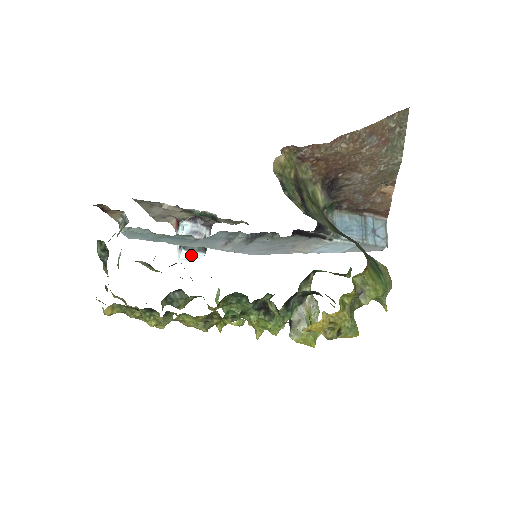
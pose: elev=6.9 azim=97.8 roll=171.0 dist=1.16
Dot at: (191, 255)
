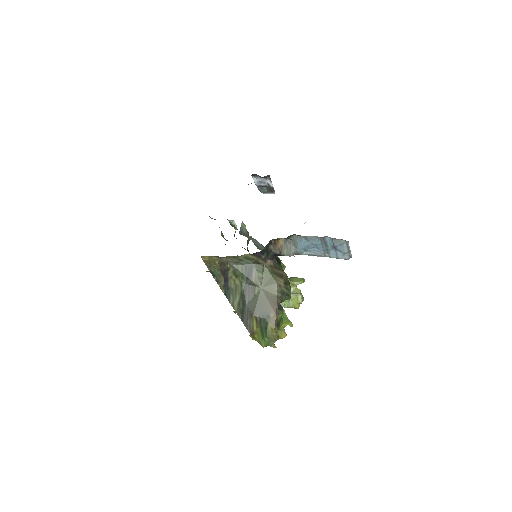
Dot at: occluded
